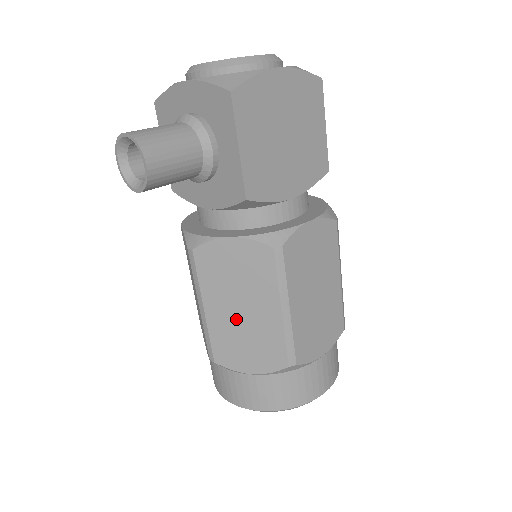
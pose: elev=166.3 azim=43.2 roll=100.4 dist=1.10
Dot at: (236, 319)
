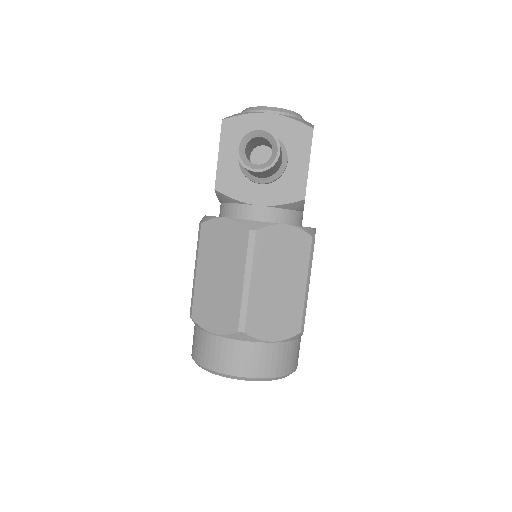
Dot at: (273, 292)
